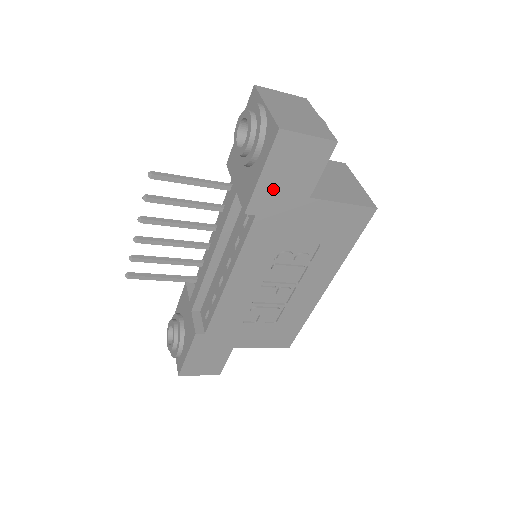
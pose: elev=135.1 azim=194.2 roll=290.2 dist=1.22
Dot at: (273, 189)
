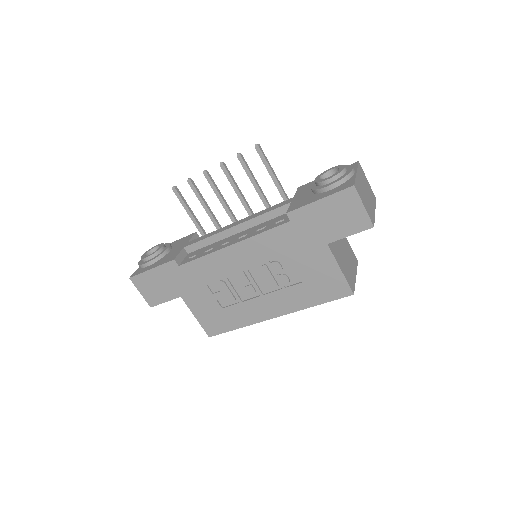
Dot at: (315, 216)
